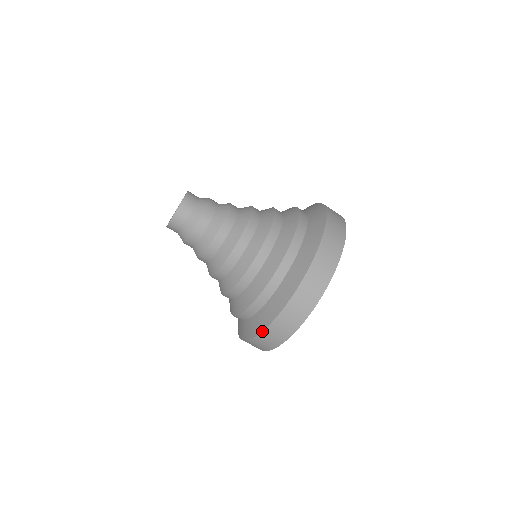
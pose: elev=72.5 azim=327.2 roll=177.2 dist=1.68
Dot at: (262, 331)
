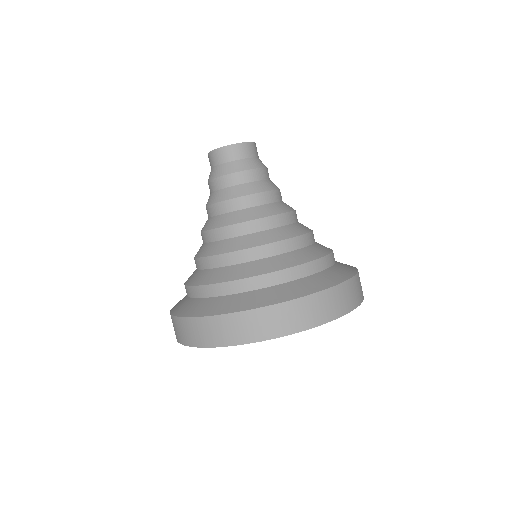
Dot at: (223, 314)
